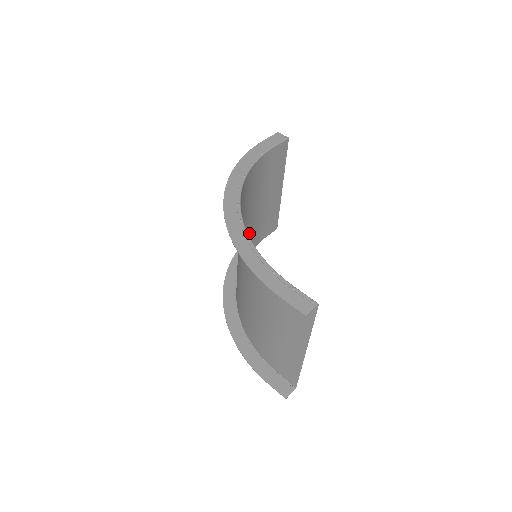
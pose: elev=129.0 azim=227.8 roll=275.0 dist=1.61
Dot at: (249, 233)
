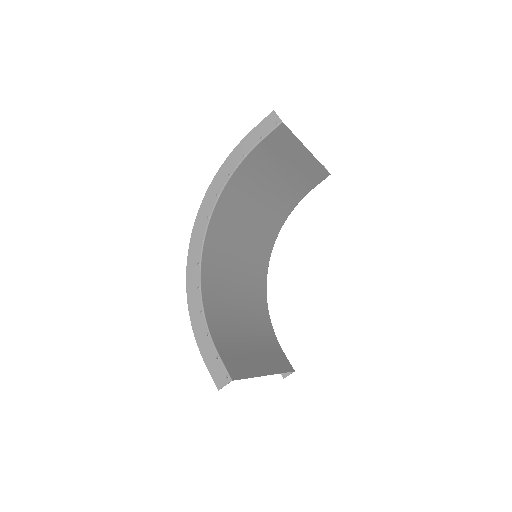
Dot at: (276, 204)
